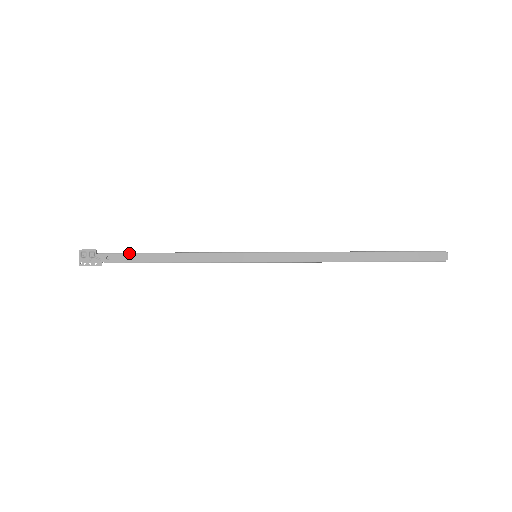
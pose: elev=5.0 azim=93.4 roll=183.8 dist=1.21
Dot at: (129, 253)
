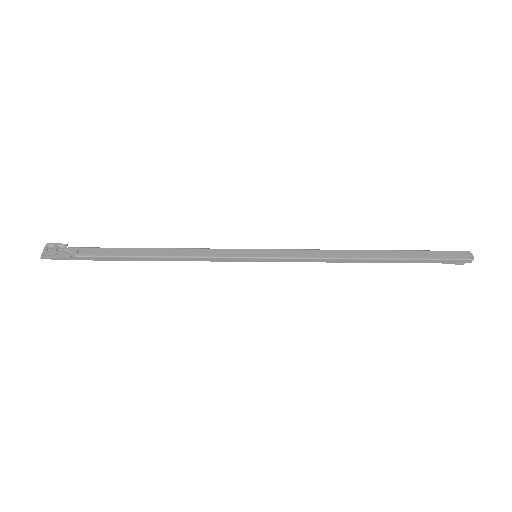
Dot at: occluded
